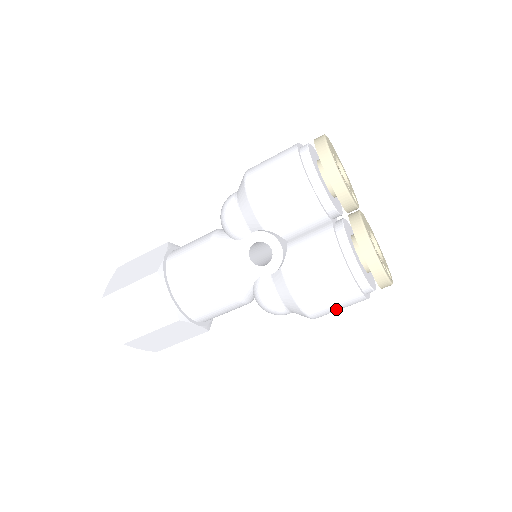
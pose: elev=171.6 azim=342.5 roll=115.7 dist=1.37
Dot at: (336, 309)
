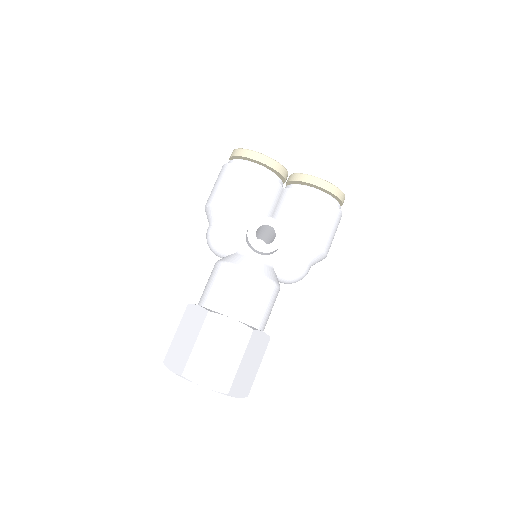
Dot at: (333, 235)
